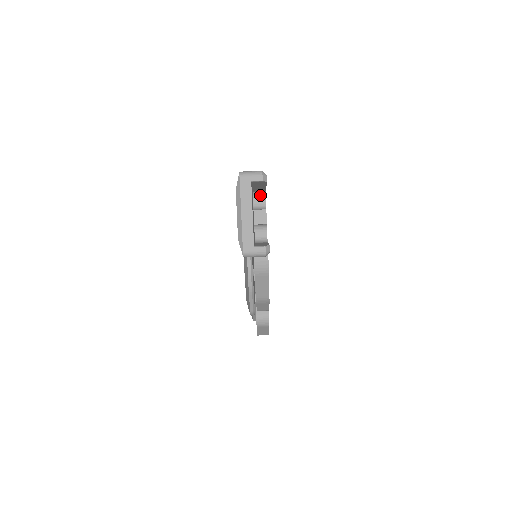
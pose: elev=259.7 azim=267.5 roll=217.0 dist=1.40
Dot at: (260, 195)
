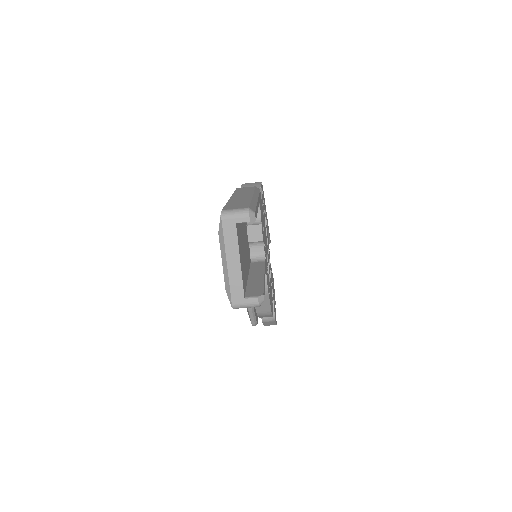
Dot at: occluded
